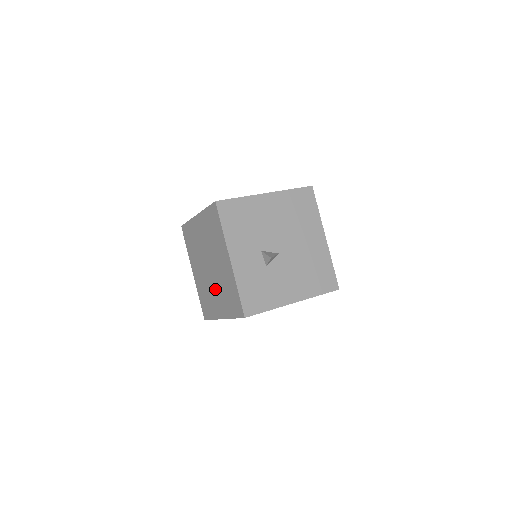
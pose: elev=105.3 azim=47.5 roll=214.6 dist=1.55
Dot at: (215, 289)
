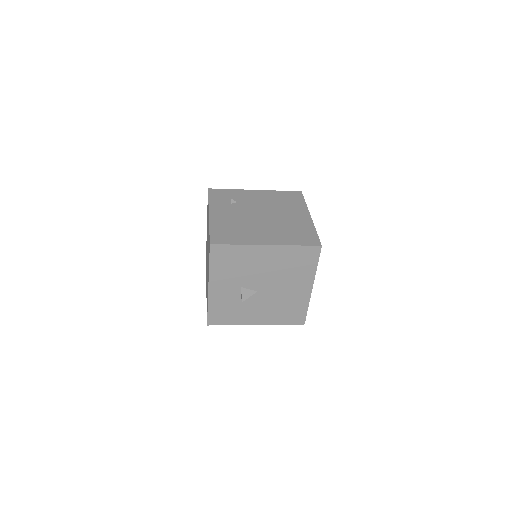
Dot at: occluded
